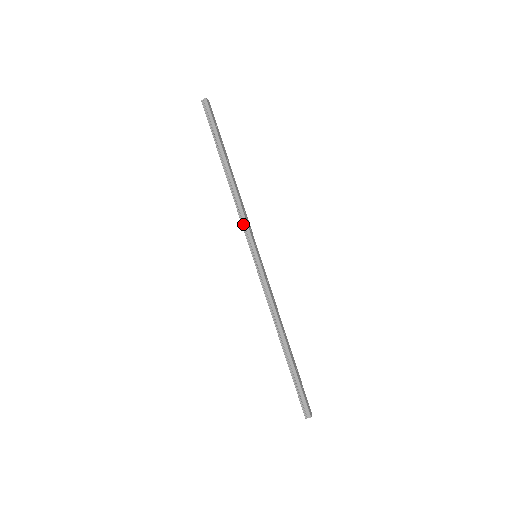
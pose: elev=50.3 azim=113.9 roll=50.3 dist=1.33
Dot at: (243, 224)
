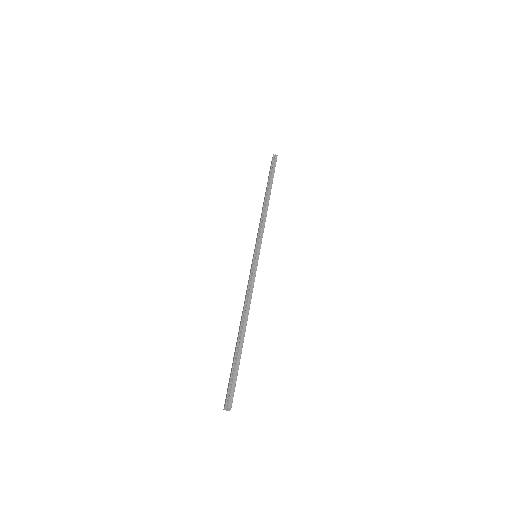
Dot at: (260, 230)
